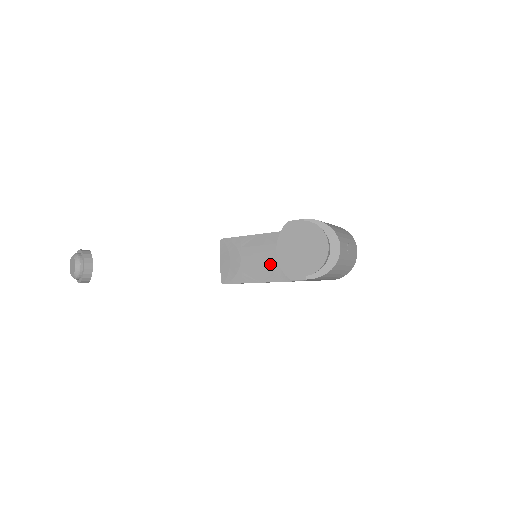
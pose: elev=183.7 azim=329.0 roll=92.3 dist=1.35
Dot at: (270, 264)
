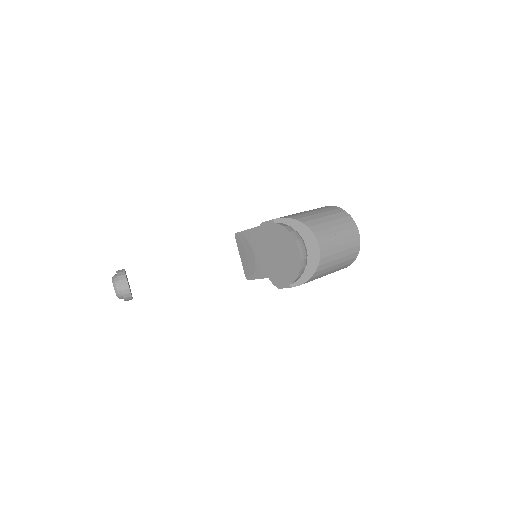
Dot at: occluded
